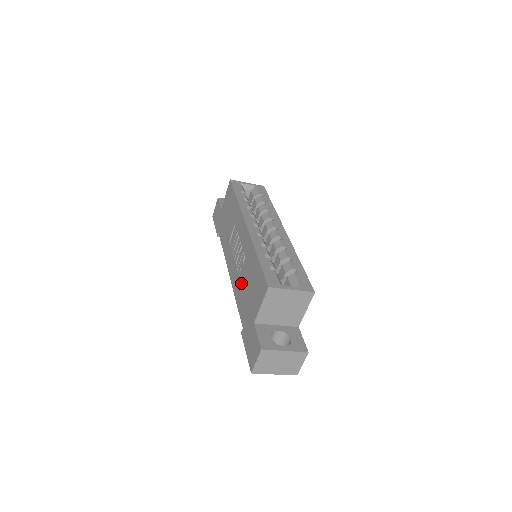
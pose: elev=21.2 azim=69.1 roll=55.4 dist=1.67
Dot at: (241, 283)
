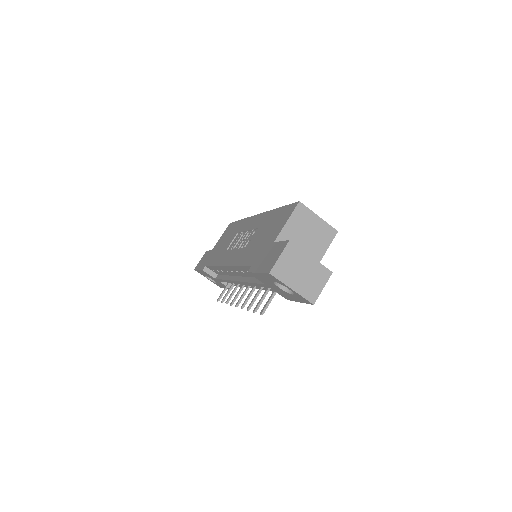
Dot at: (249, 246)
